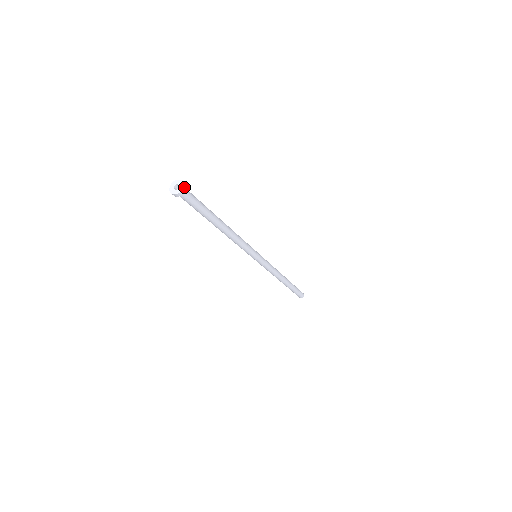
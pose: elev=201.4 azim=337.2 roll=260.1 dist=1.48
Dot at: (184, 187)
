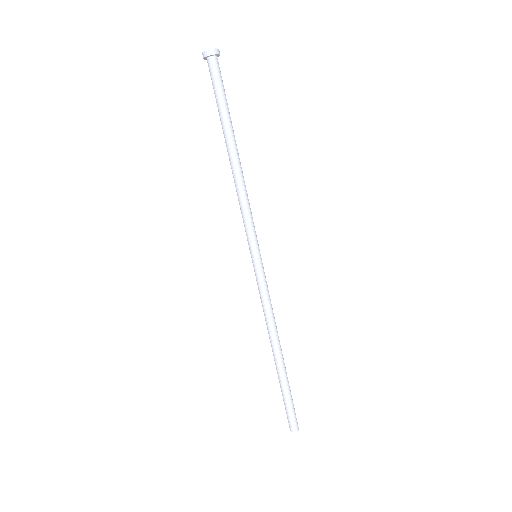
Dot at: (218, 51)
